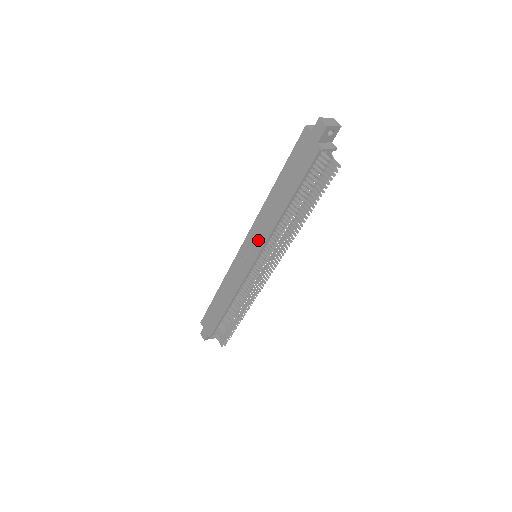
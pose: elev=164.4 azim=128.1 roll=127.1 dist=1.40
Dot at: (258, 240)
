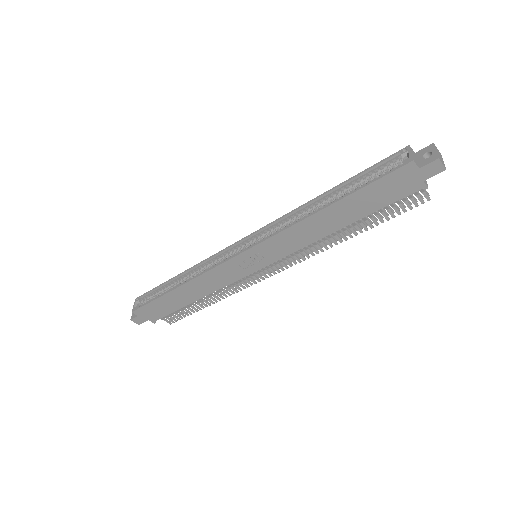
Dot at: (278, 251)
